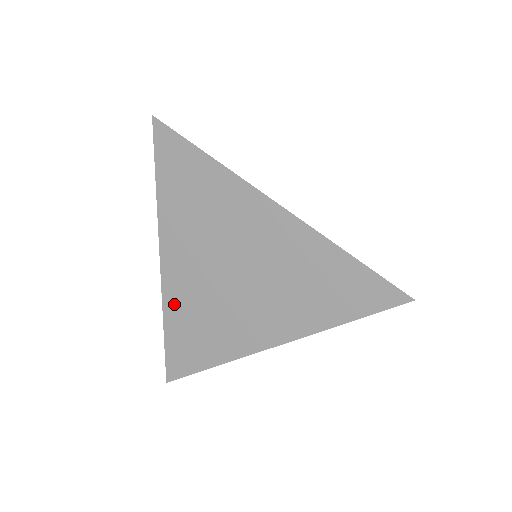
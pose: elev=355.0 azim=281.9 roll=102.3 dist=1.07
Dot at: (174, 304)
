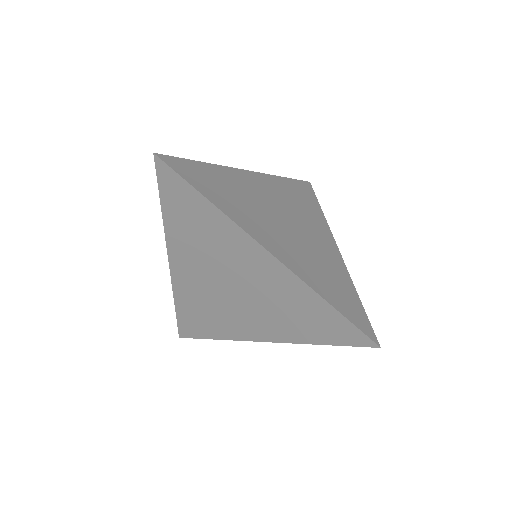
Dot at: (182, 294)
